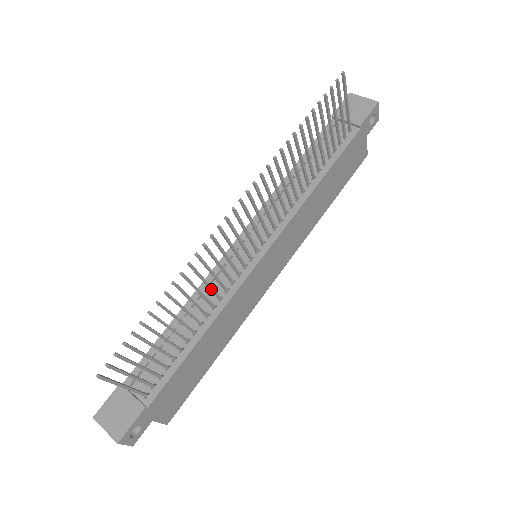
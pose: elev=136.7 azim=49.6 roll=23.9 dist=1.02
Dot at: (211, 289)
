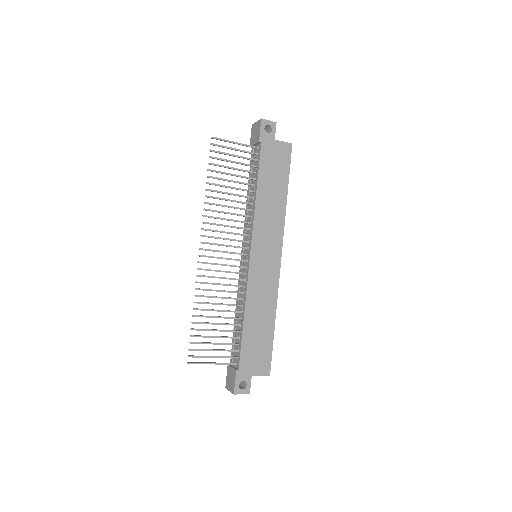
Dot at: (228, 292)
